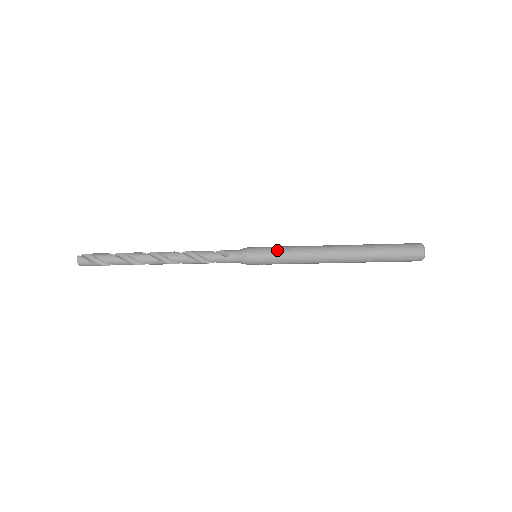
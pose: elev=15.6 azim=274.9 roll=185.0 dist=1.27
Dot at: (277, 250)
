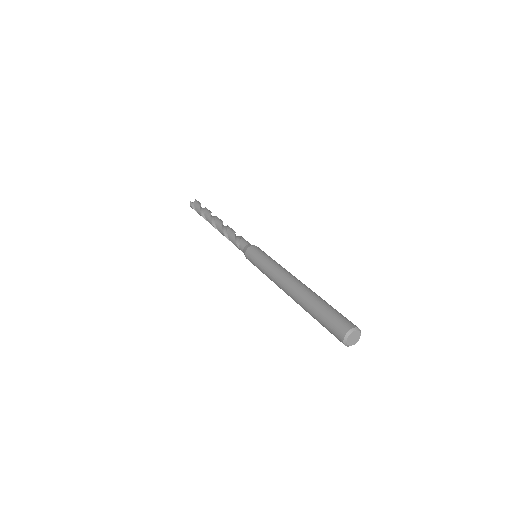
Dot at: (259, 263)
